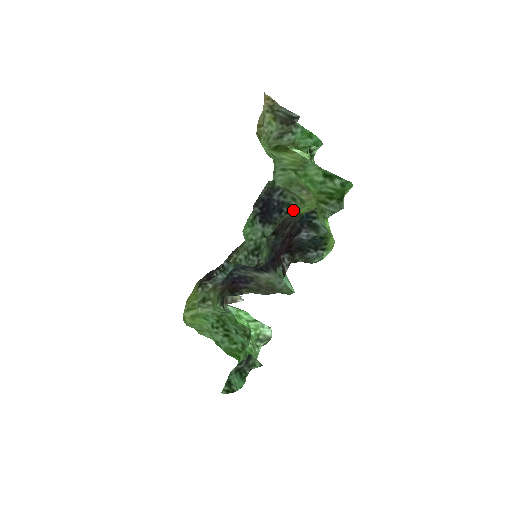
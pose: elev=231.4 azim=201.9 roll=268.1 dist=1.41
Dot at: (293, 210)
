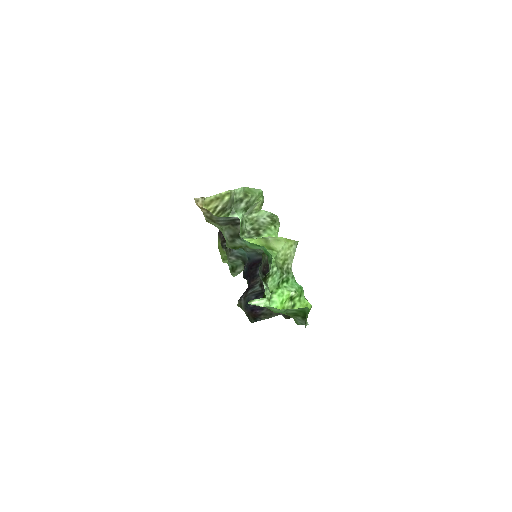
Dot at: occluded
